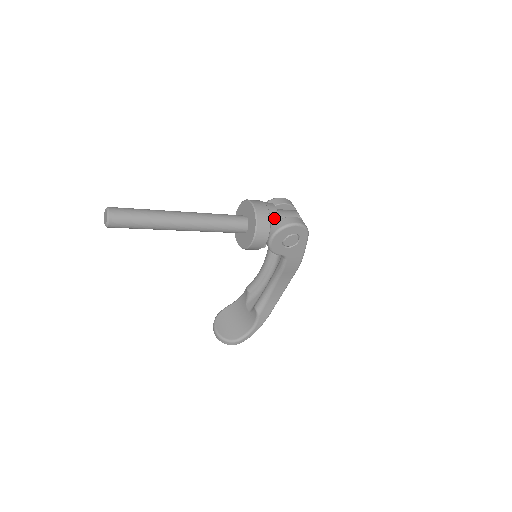
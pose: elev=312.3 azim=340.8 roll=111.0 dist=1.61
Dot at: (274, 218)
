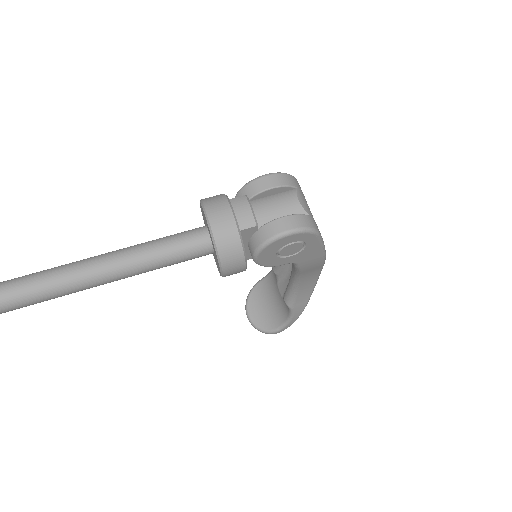
Dot at: (249, 229)
